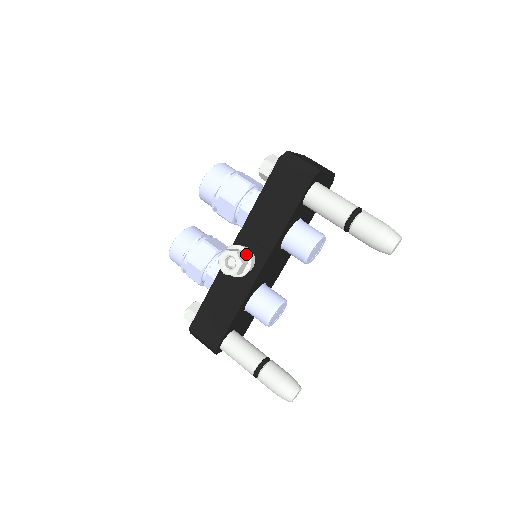
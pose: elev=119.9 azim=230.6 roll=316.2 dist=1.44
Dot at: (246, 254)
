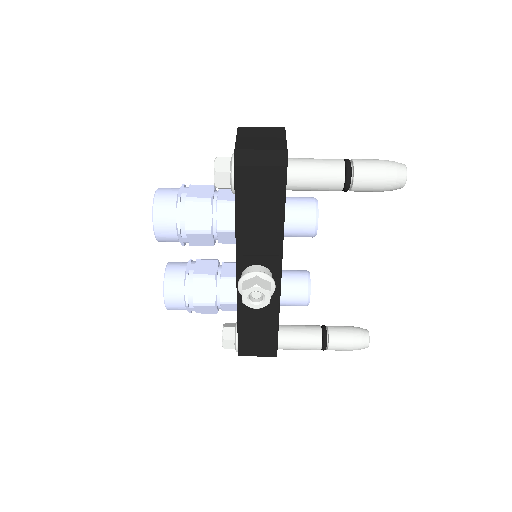
Dot at: (263, 277)
